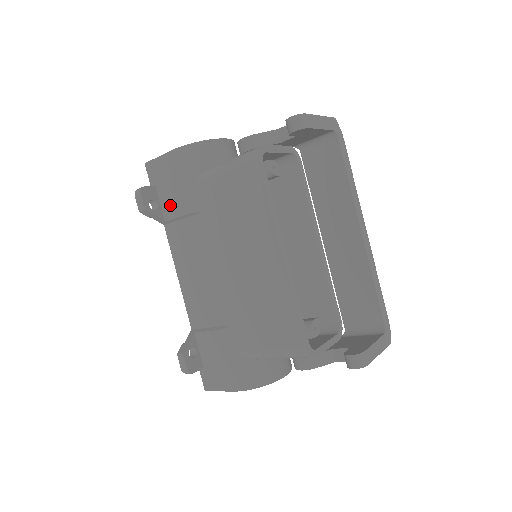
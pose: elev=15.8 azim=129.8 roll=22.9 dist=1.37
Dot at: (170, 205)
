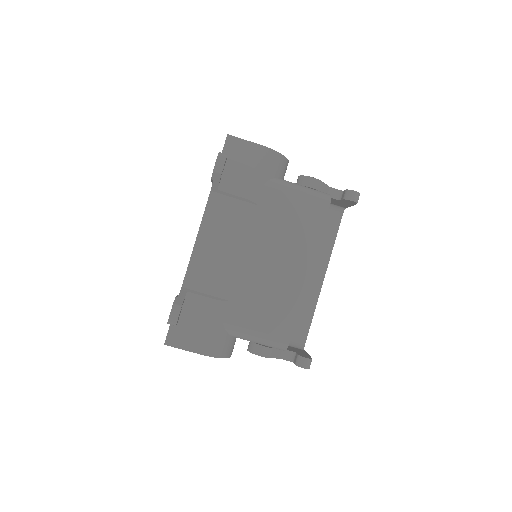
Dot at: (233, 181)
